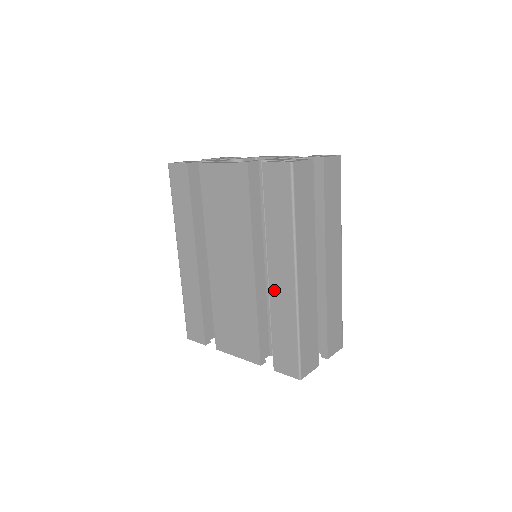
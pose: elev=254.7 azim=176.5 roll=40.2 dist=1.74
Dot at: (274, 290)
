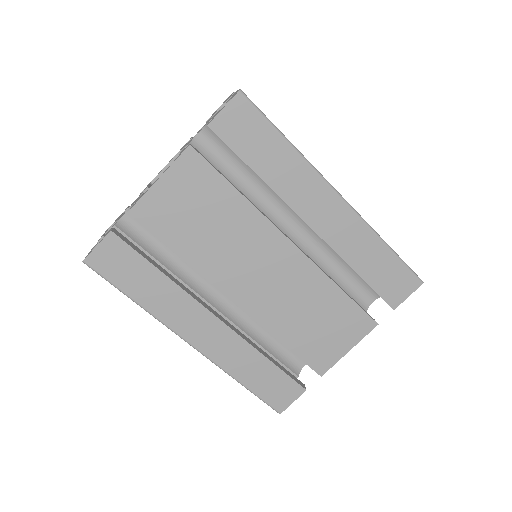
Dot at: (329, 235)
